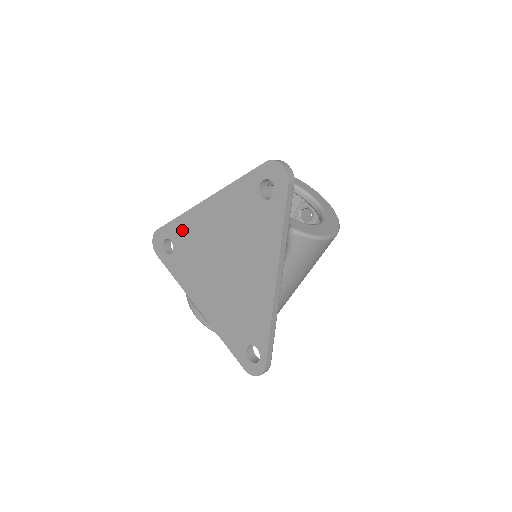
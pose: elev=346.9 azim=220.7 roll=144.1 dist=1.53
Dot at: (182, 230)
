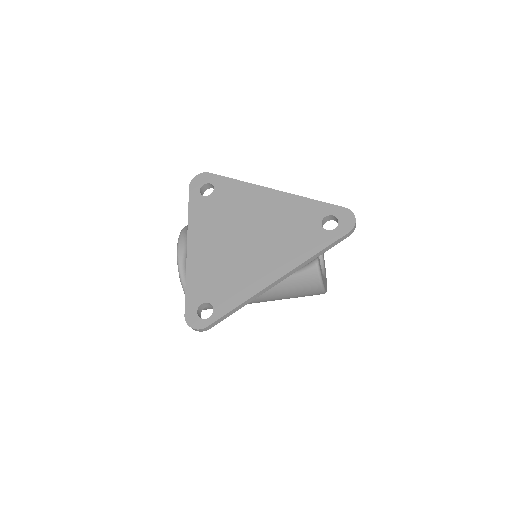
Dot at: (232, 190)
